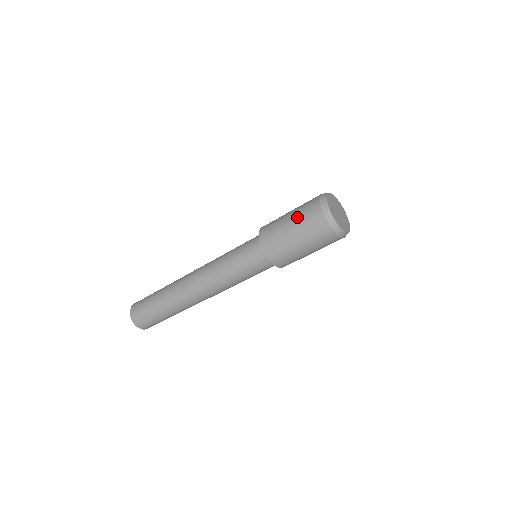
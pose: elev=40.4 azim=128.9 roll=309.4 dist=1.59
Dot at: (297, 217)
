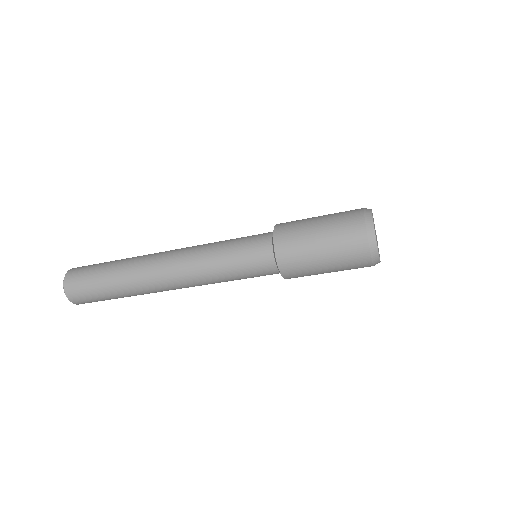
Dot at: (330, 218)
